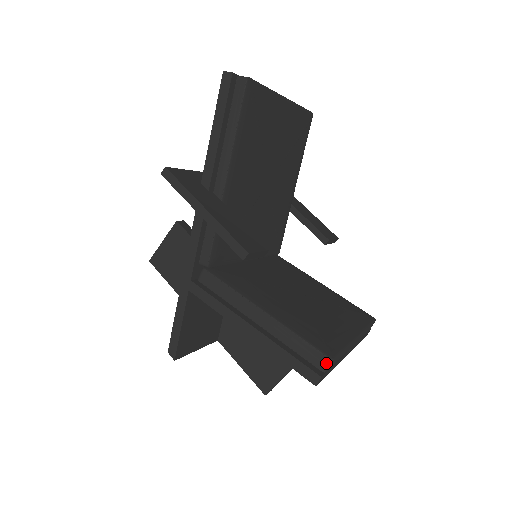
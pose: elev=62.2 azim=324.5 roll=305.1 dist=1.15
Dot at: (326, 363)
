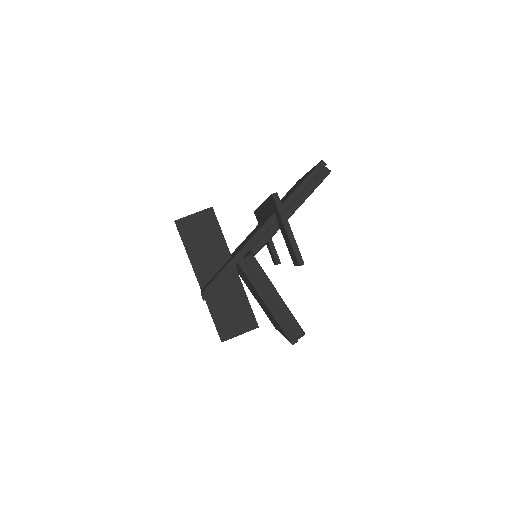
Dot at: (302, 335)
